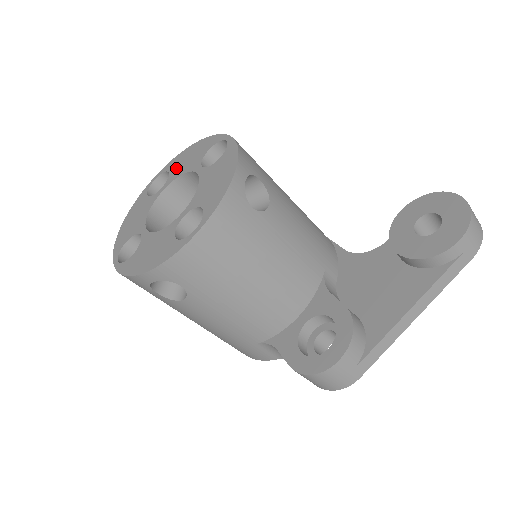
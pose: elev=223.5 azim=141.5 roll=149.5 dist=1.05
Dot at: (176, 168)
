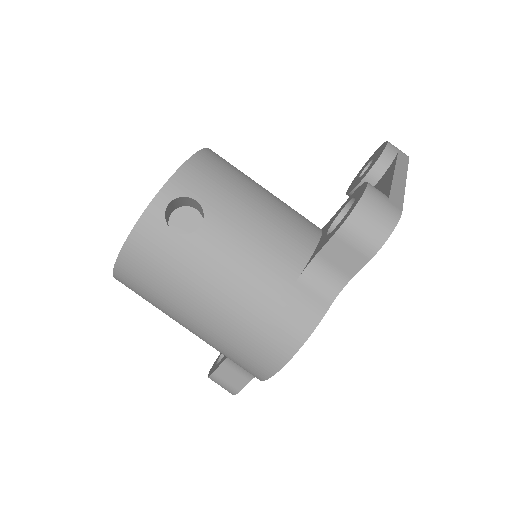
Dot at: occluded
